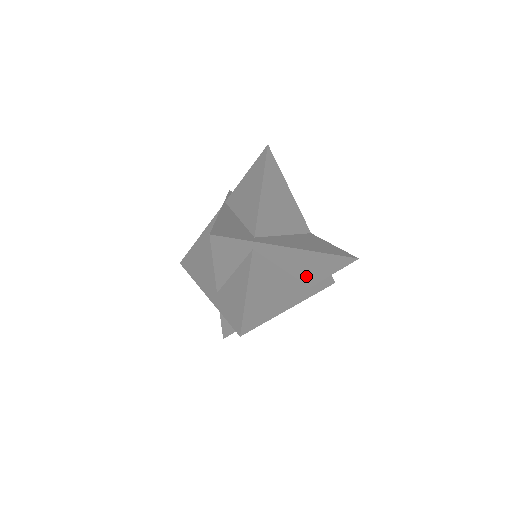
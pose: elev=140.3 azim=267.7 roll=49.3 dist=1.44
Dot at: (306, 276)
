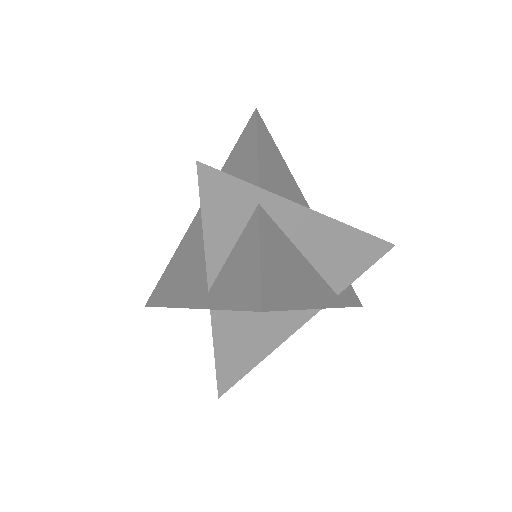
Dot at: (331, 271)
